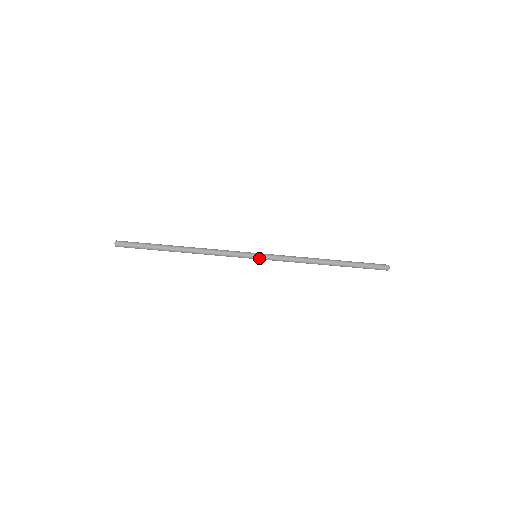
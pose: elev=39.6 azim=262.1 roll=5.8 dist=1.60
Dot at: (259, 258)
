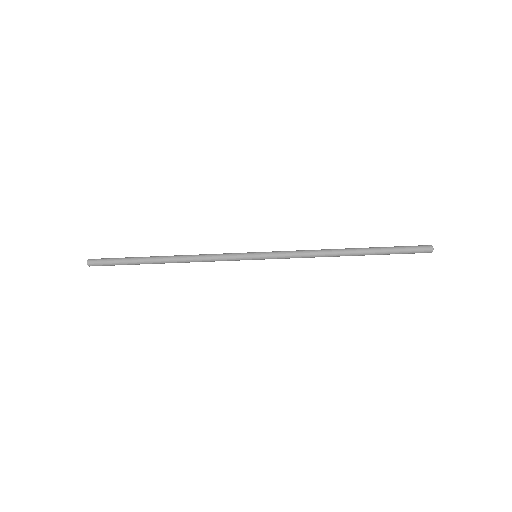
Dot at: (260, 257)
